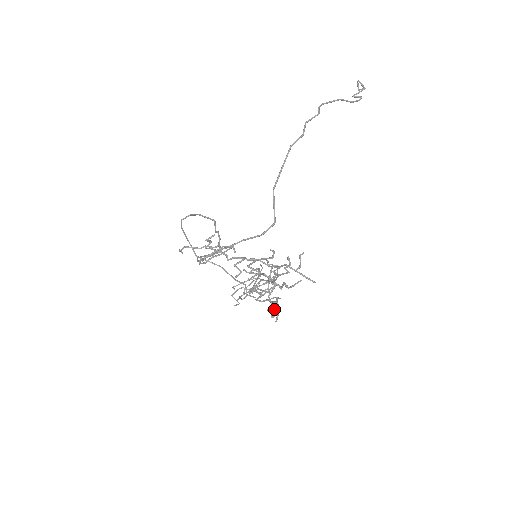
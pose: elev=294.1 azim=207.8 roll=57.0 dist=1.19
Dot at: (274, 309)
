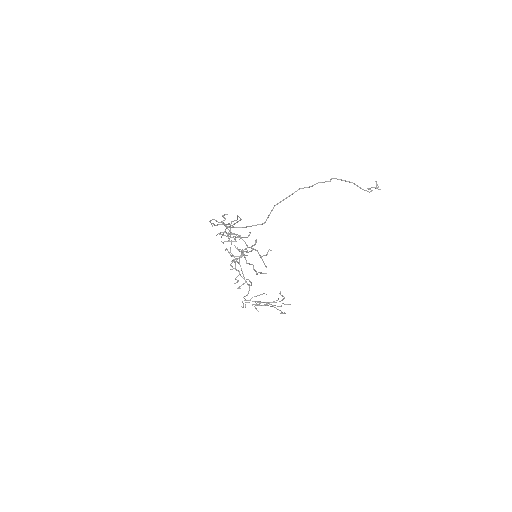
Dot at: (242, 284)
